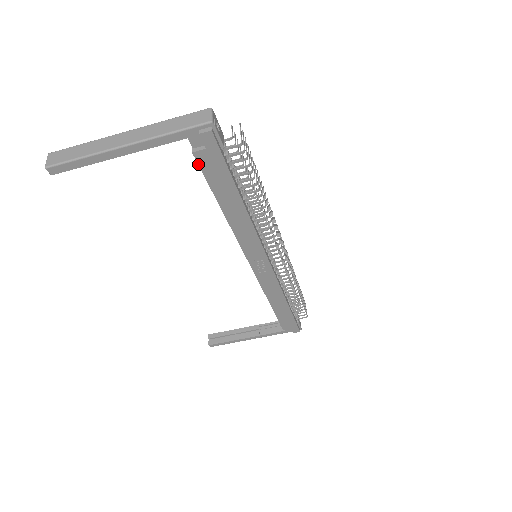
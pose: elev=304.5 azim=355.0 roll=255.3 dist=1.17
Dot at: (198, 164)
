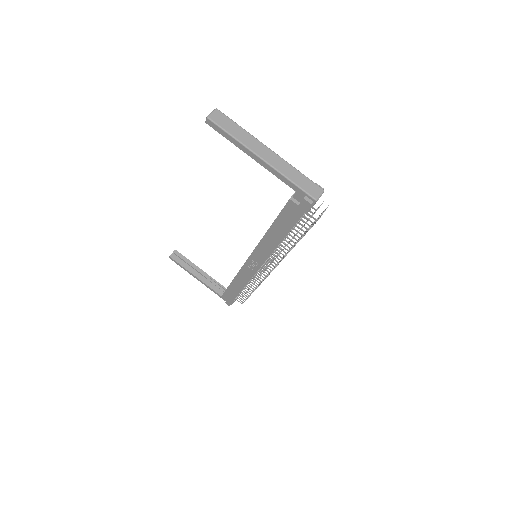
Dot at: (286, 205)
